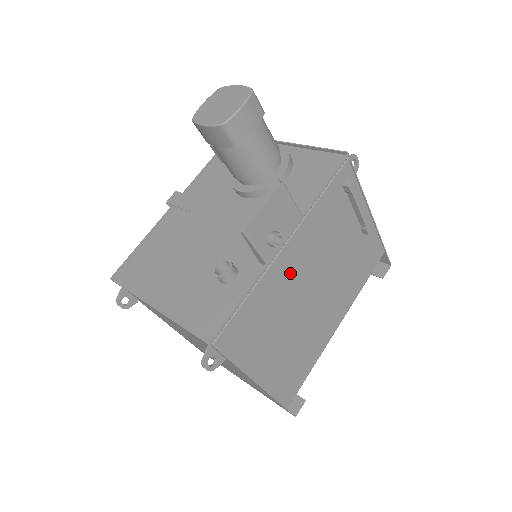
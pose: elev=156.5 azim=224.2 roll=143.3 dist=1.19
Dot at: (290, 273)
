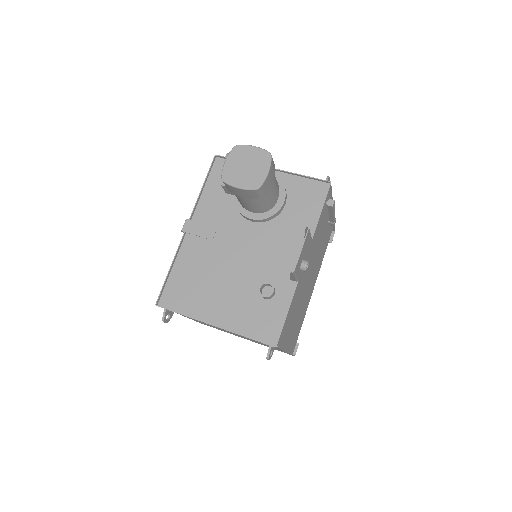
Dot at: (303, 277)
